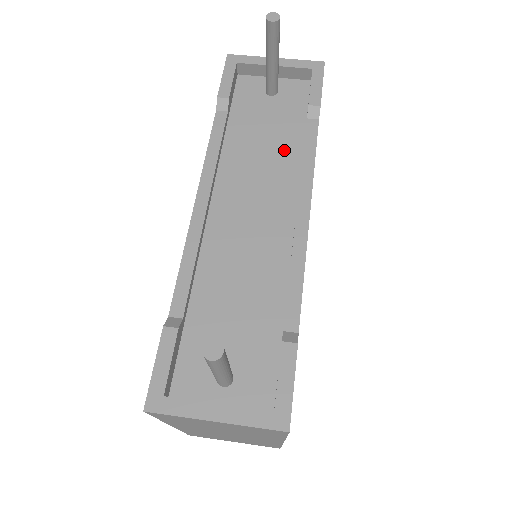
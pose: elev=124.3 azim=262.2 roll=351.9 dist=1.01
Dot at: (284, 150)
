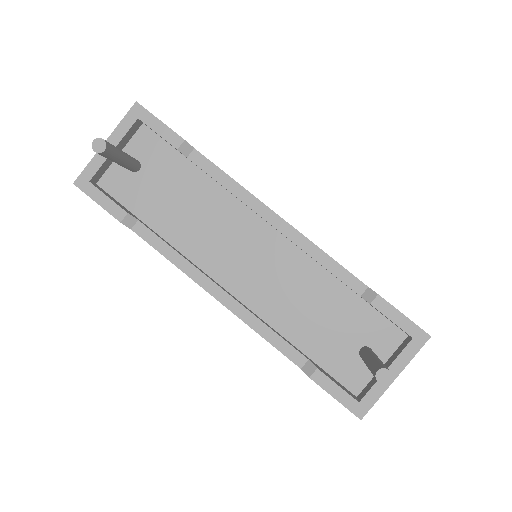
Dot at: (205, 196)
